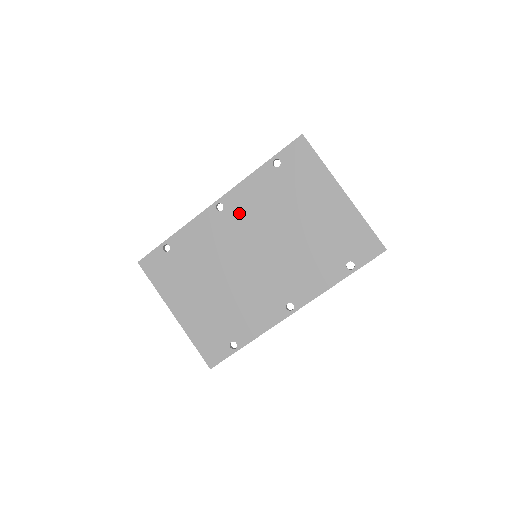
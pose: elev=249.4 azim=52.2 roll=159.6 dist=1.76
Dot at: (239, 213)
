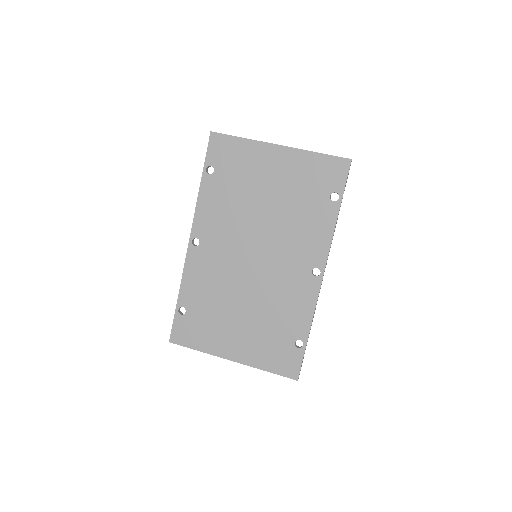
Dot at: (214, 233)
